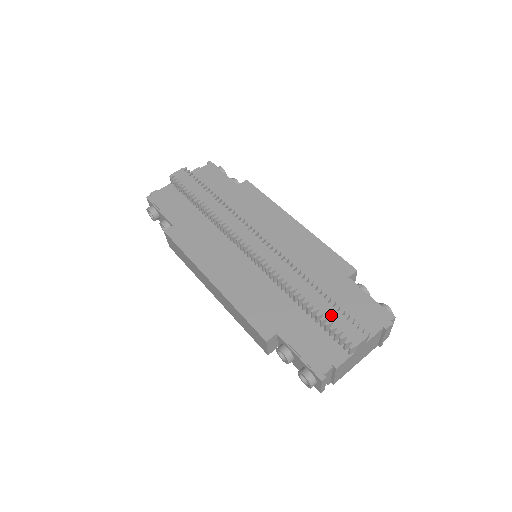
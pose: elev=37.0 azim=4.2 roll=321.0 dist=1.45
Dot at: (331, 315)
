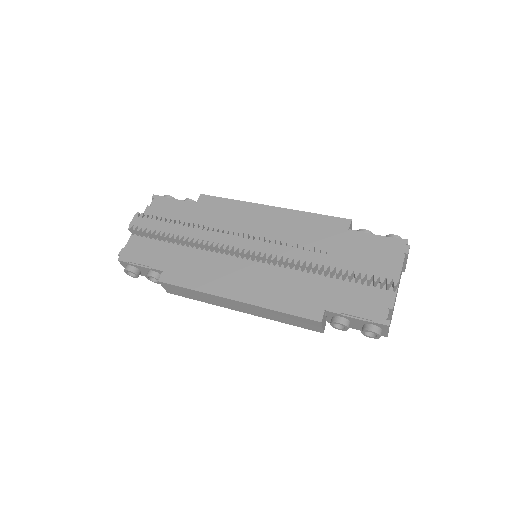
Dot at: (361, 268)
